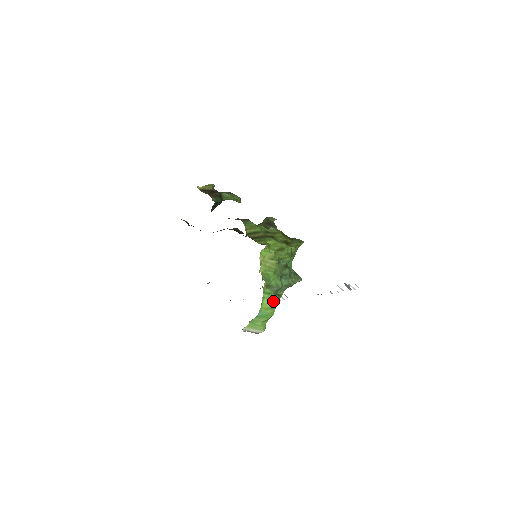
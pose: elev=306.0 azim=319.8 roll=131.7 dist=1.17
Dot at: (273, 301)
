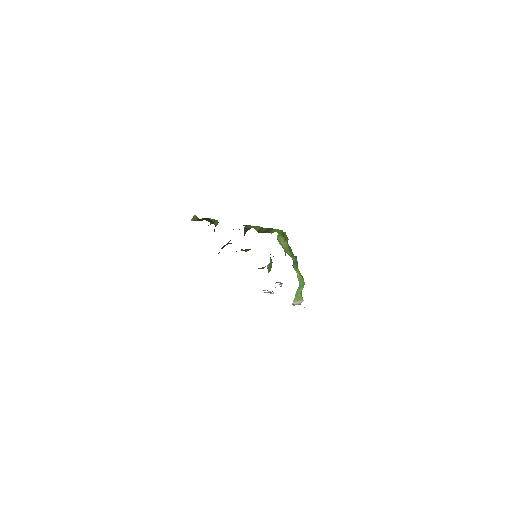
Dot at: (300, 273)
